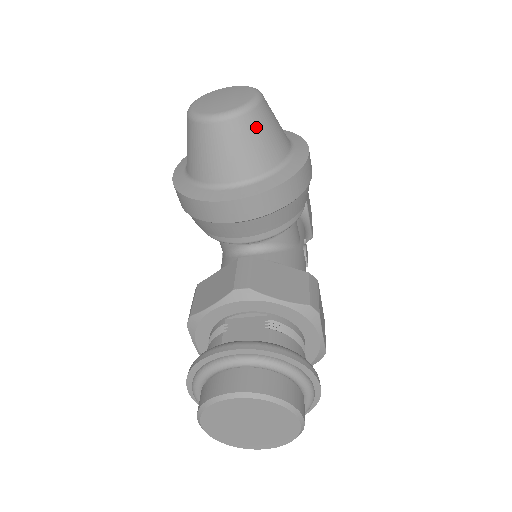
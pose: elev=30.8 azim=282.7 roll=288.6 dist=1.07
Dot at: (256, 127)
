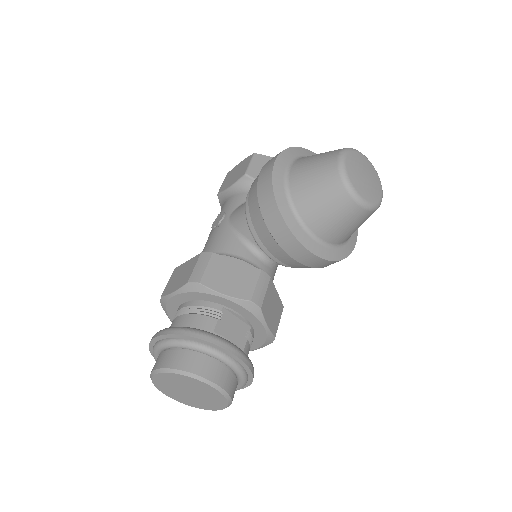
Dot at: (363, 220)
